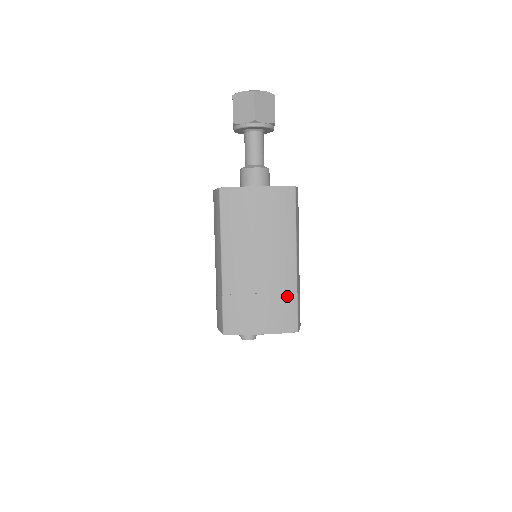
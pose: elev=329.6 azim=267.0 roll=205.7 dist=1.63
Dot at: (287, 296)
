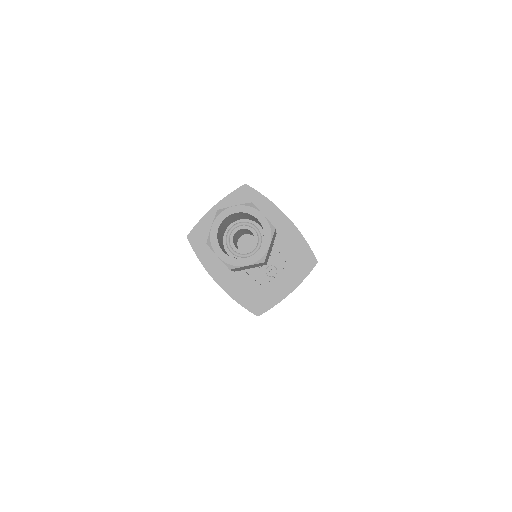
Dot at: occluded
